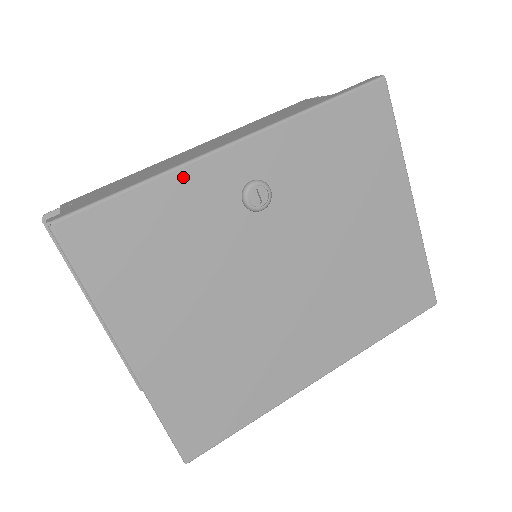
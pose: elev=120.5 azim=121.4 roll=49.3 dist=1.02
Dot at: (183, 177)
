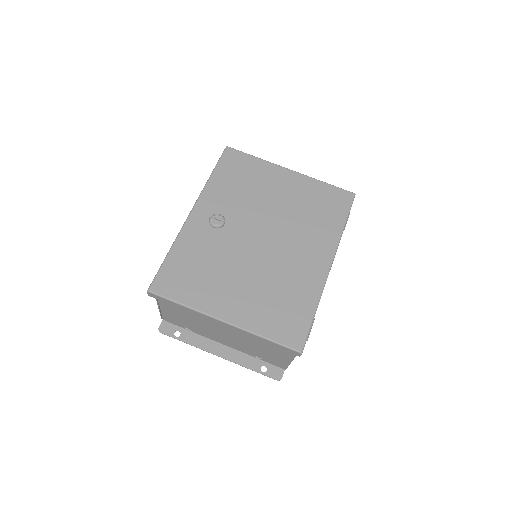
Dot at: (182, 238)
